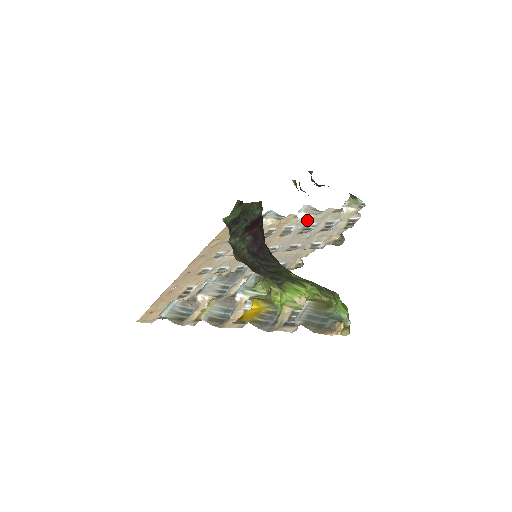
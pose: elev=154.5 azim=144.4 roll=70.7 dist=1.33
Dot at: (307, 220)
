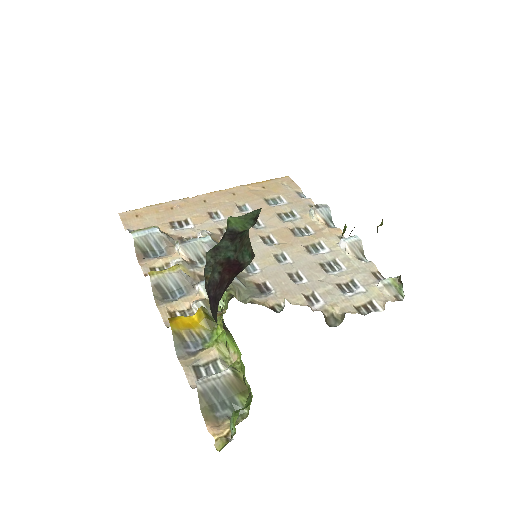
Dot at: (343, 255)
